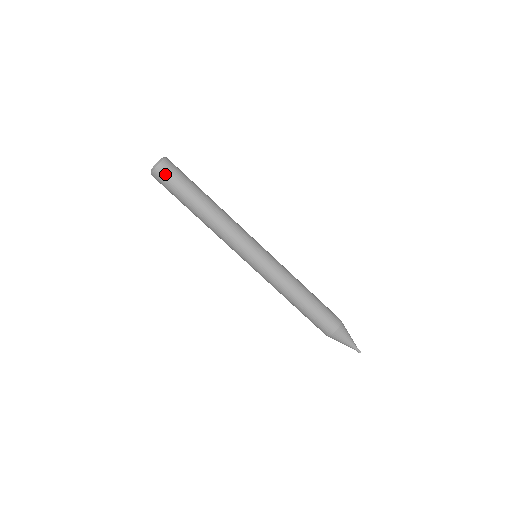
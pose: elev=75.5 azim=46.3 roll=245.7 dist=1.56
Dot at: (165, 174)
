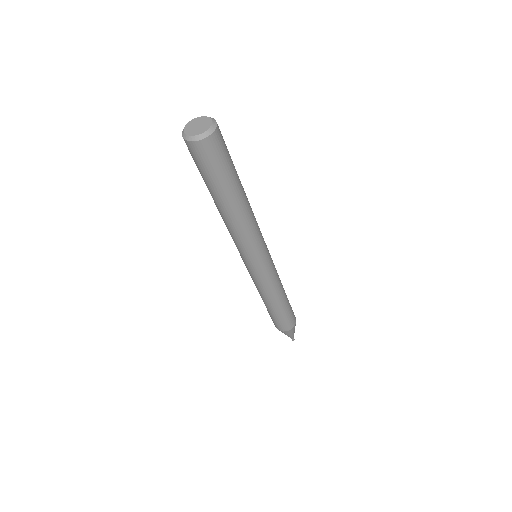
Dot at: (199, 155)
